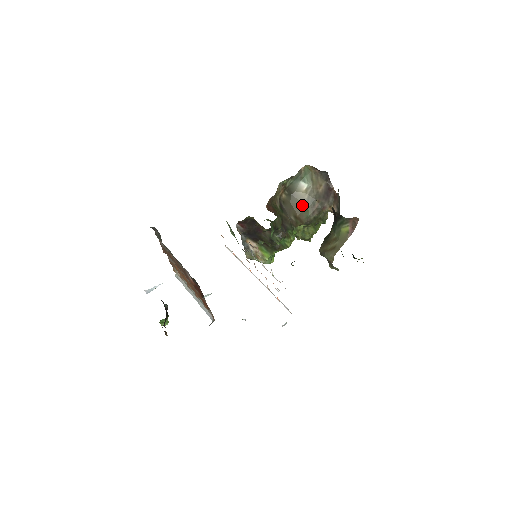
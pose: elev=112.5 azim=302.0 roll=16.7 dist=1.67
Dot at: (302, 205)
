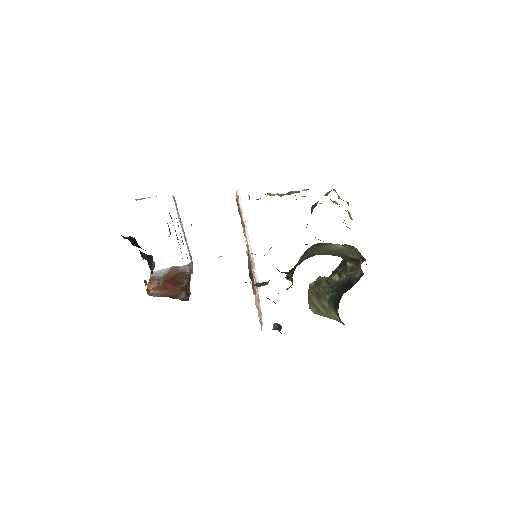
Dot at: (325, 250)
